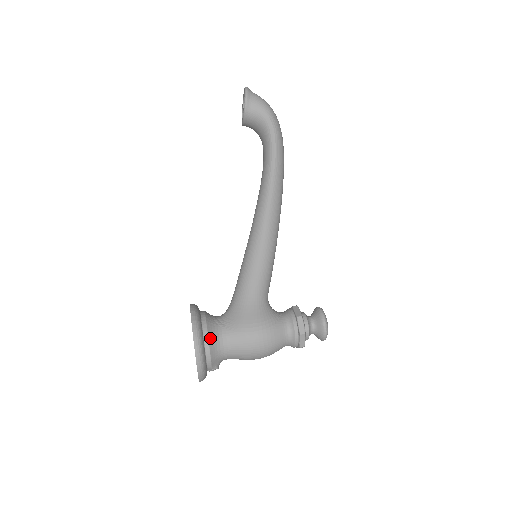
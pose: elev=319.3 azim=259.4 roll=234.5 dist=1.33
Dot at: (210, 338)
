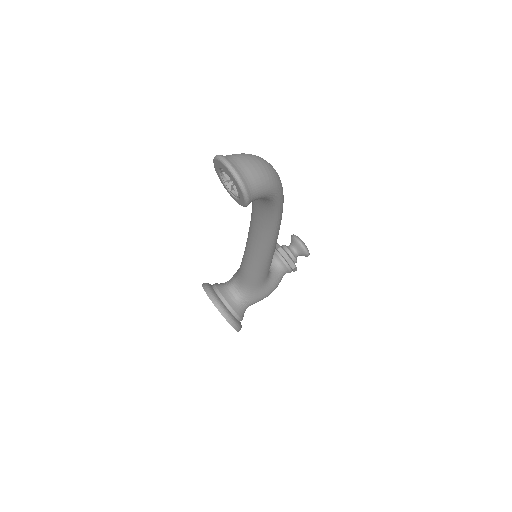
Dot at: (242, 318)
